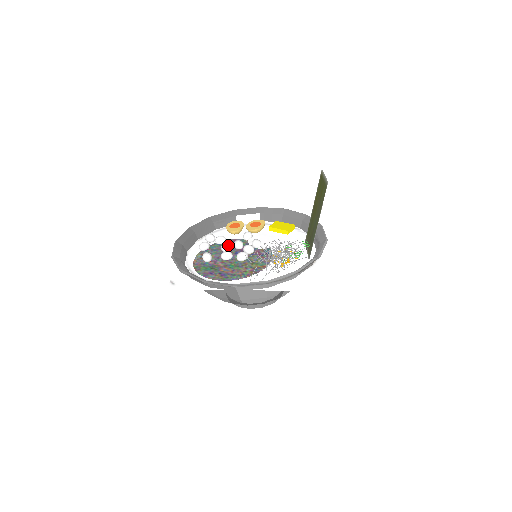
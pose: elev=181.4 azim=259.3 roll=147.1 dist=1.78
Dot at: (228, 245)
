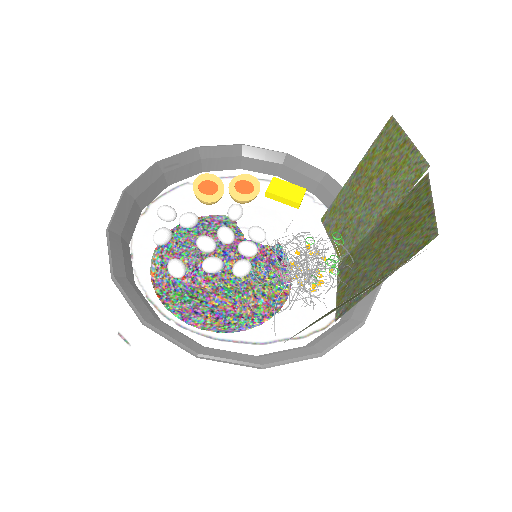
Dot at: (211, 241)
